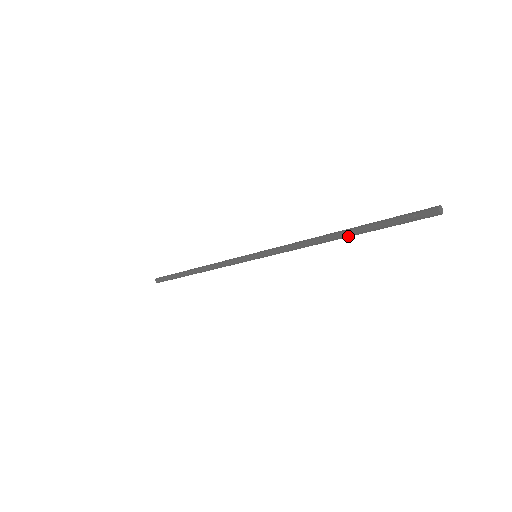
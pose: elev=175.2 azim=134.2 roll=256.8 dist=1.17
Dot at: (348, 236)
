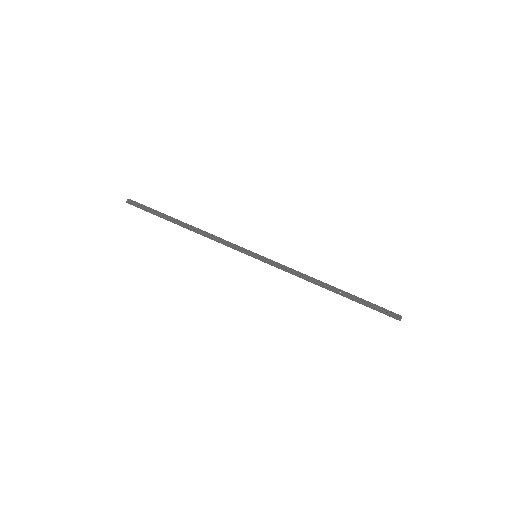
Dot at: occluded
